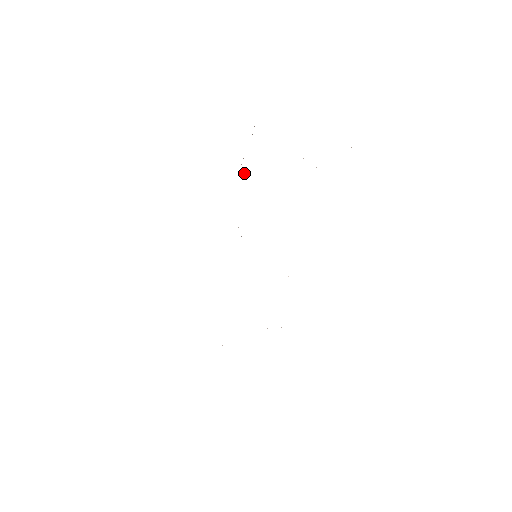
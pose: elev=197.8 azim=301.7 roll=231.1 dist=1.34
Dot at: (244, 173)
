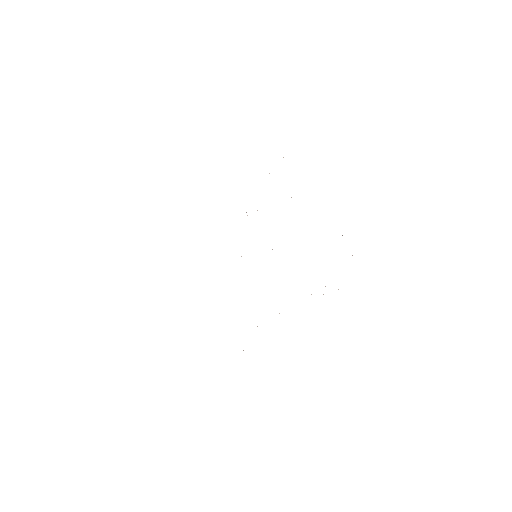
Dot at: occluded
